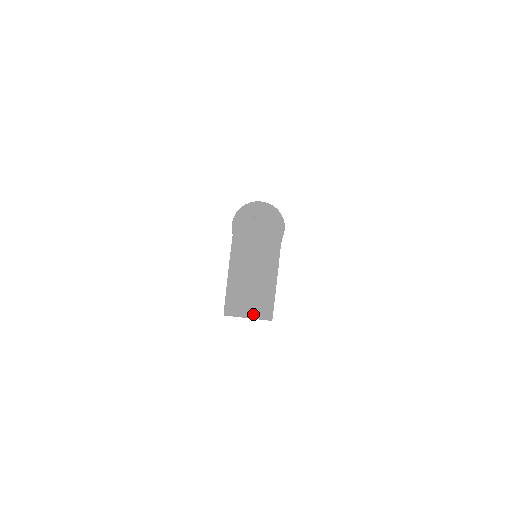
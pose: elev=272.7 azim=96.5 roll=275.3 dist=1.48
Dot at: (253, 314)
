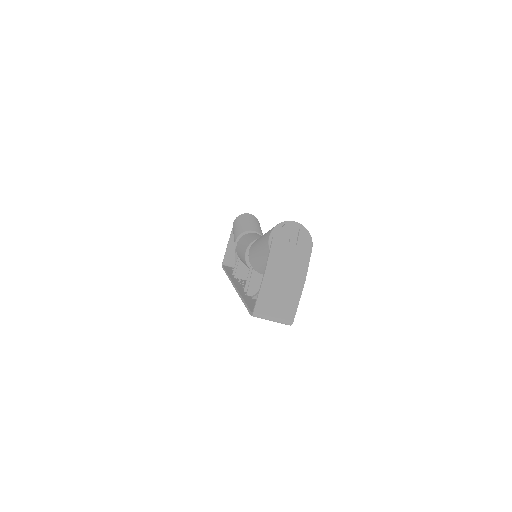
Dot at: (277, 318)
